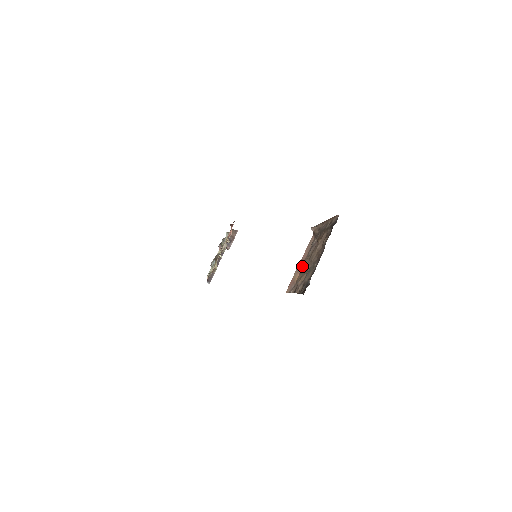
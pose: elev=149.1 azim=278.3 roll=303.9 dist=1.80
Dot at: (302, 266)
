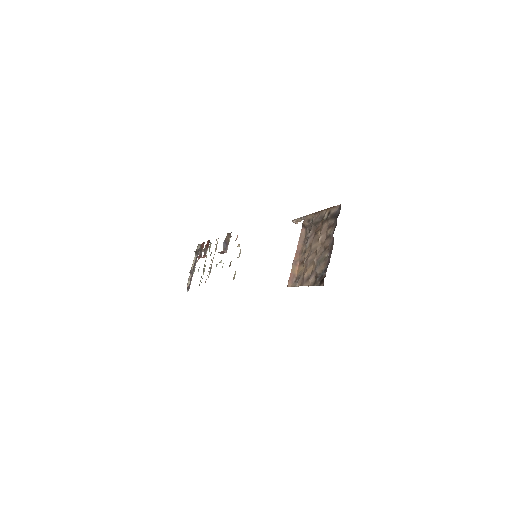
Dot at: (299, 259)
